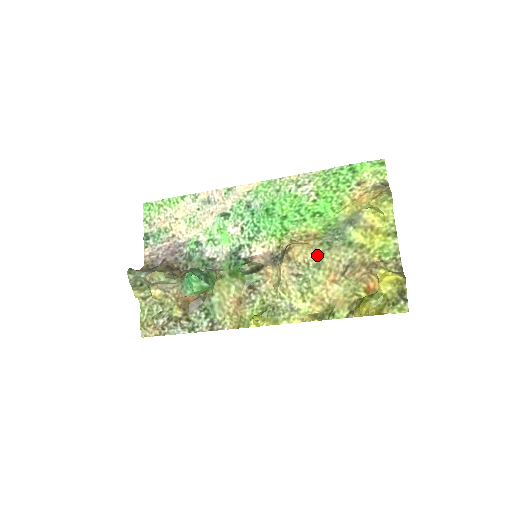
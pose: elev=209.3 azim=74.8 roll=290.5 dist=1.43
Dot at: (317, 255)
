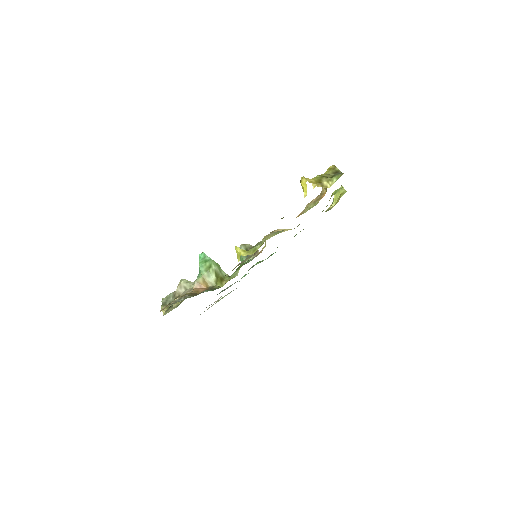
Dot at: occluded
